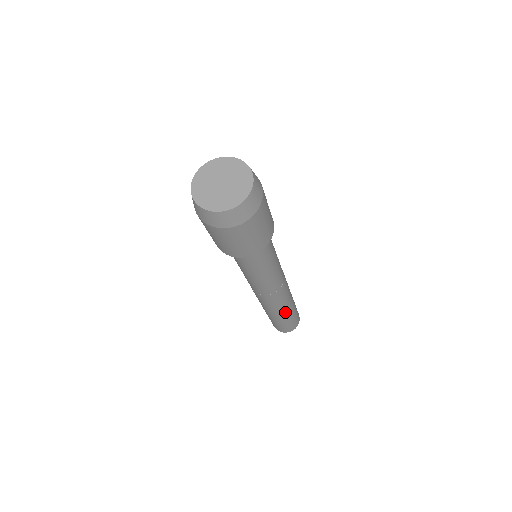
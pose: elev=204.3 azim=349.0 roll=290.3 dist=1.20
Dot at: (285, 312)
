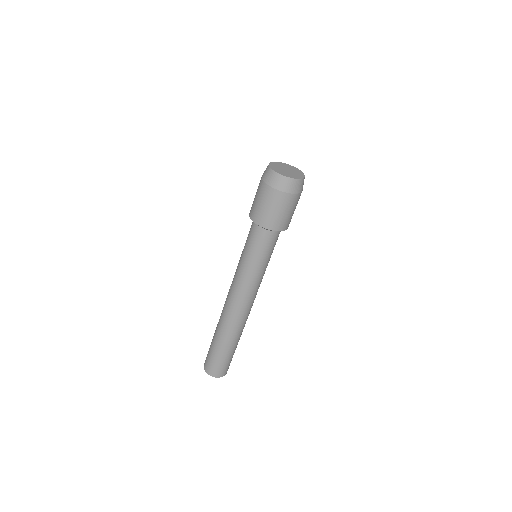
Dot at: (228, 337)
